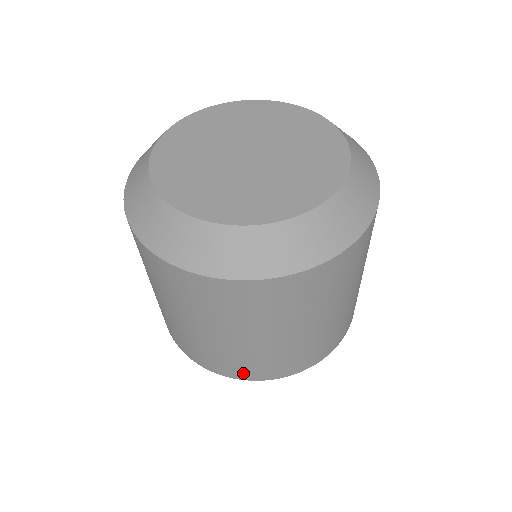
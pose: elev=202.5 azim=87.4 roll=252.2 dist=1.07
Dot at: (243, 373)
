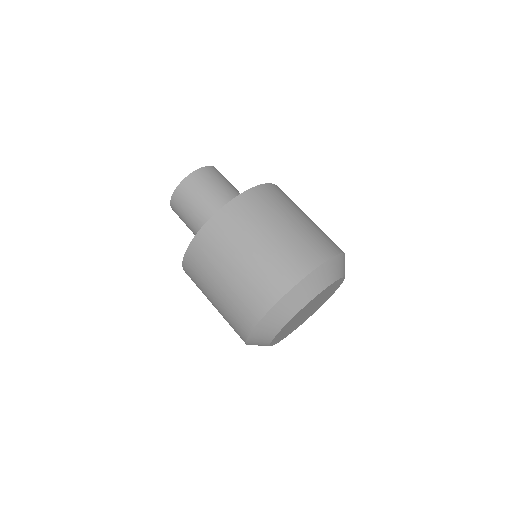
Dot at: occluded
